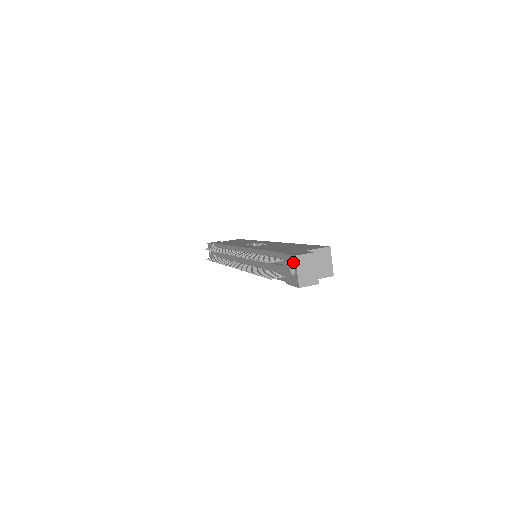
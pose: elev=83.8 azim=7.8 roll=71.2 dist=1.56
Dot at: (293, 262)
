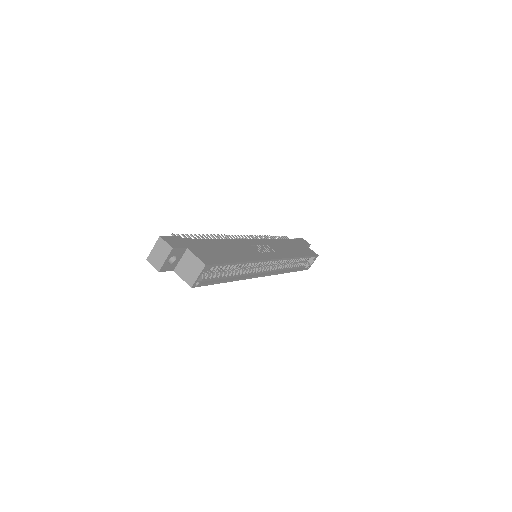
Dot at: (160, 241)
